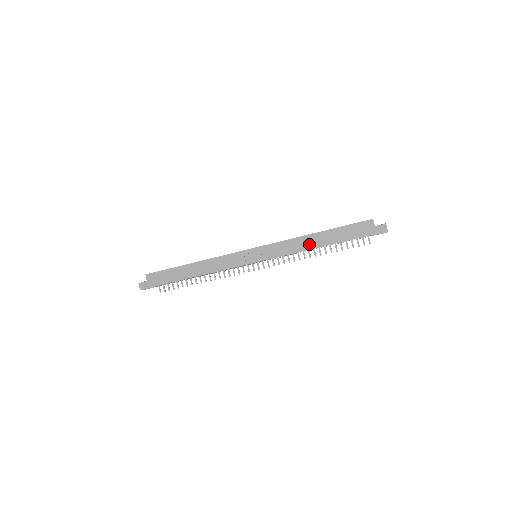
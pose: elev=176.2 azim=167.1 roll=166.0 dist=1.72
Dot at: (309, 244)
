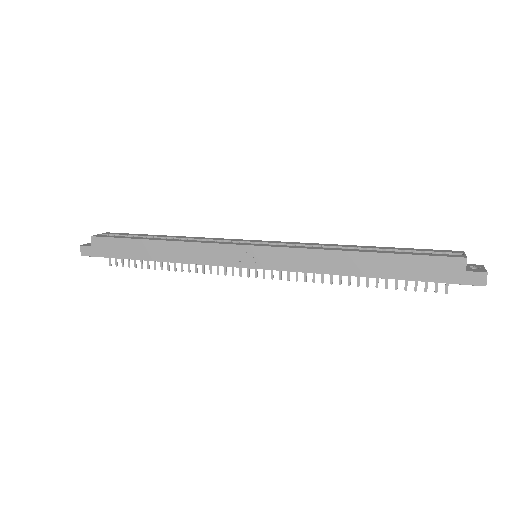
Dot at: (343, 266)
